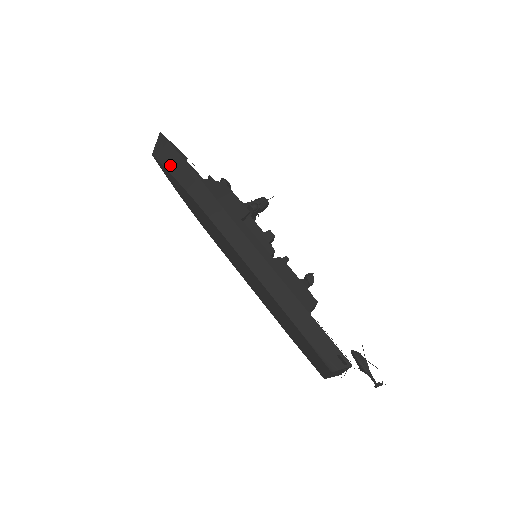
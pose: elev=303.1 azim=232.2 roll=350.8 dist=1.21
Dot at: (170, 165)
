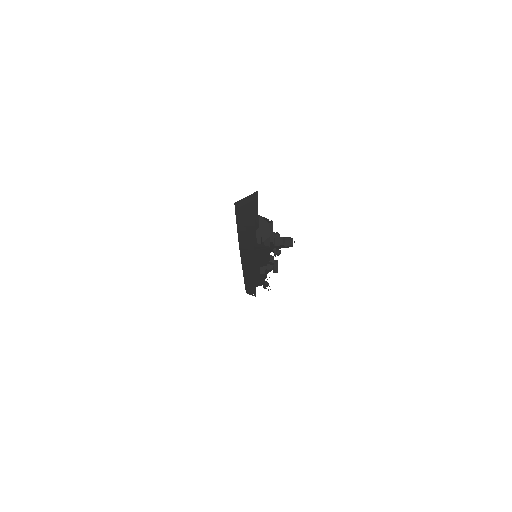
Dot at: (242, 222)
